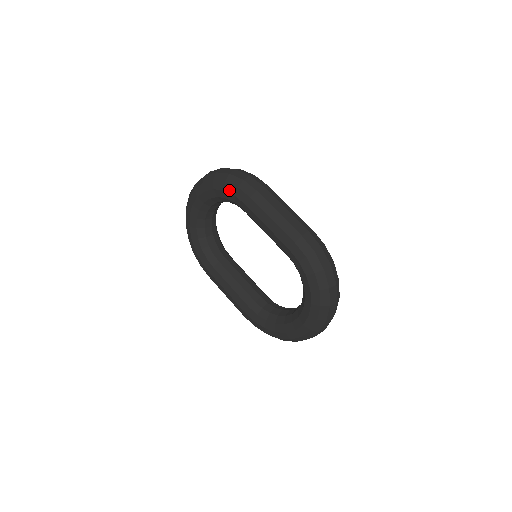
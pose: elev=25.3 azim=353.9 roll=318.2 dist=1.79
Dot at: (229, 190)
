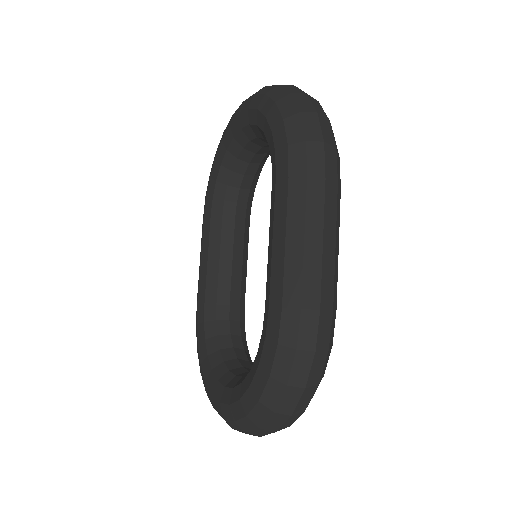
Dot at: (277, 137)
